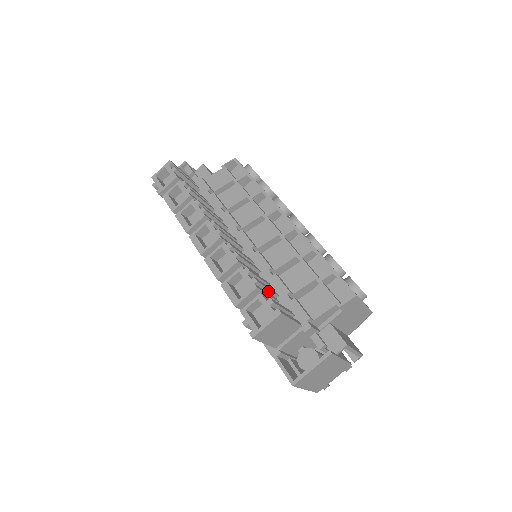
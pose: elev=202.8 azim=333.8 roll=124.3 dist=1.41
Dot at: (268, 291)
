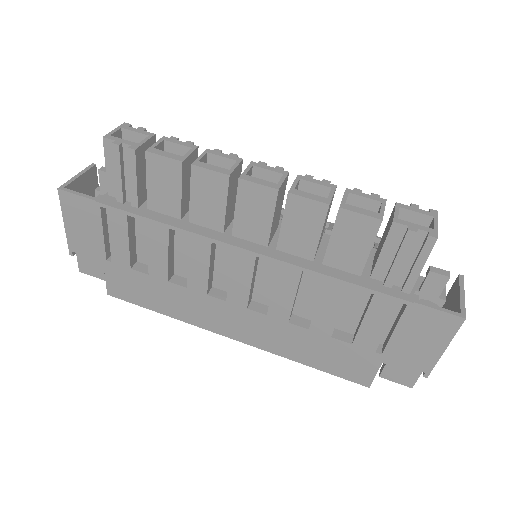
Dot at: occluded
